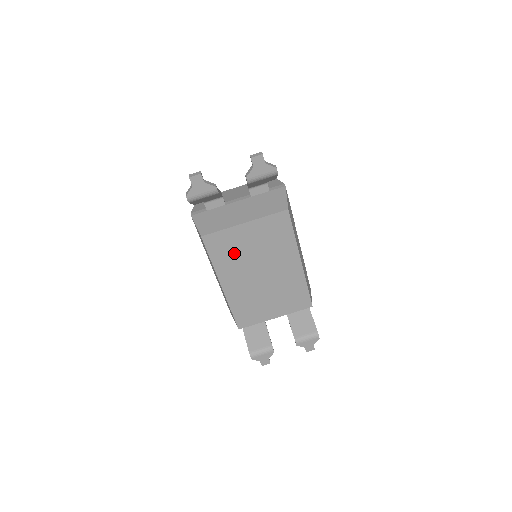
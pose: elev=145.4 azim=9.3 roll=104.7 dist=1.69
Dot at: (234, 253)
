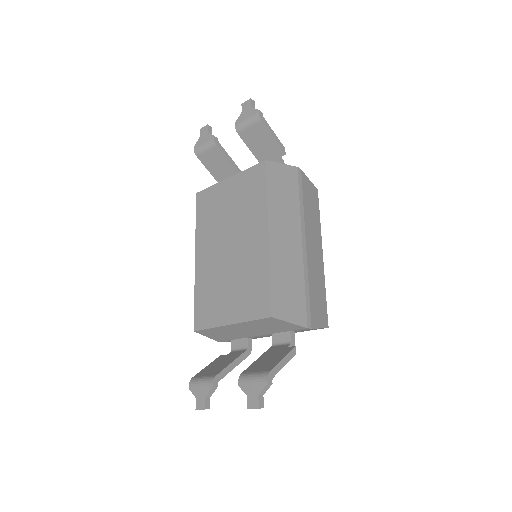
Dot at: (214, 215)
